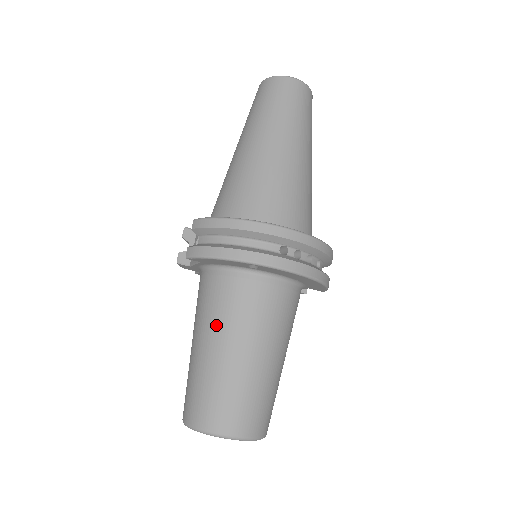
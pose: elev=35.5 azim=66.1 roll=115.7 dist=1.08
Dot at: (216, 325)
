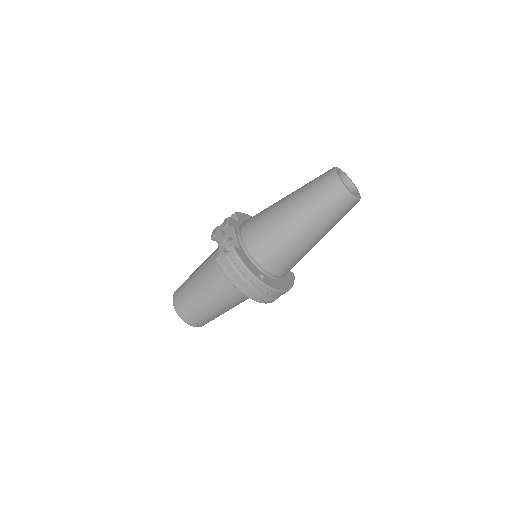
Dot at: (212, 290)
